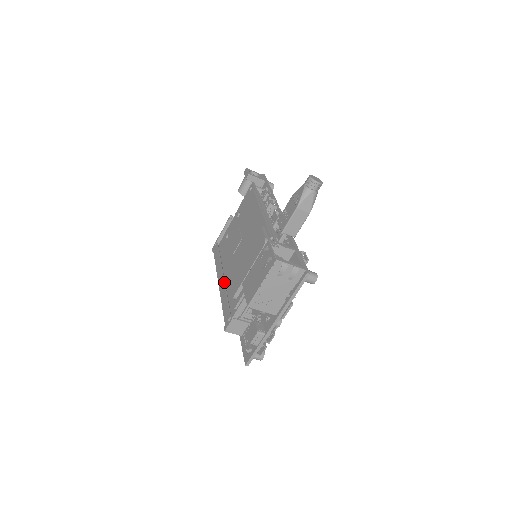
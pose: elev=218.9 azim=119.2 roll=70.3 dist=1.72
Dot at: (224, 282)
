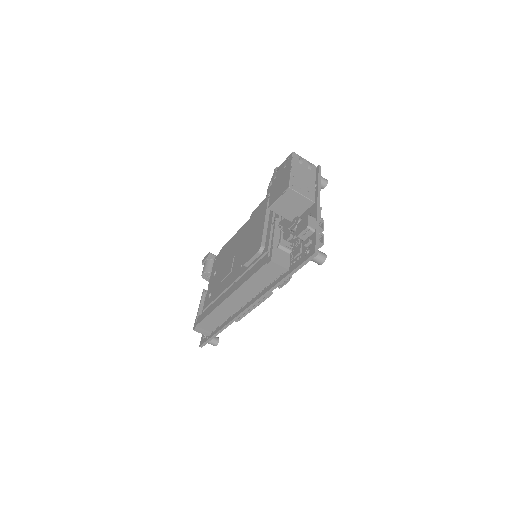
Dot at: (236, 282)
